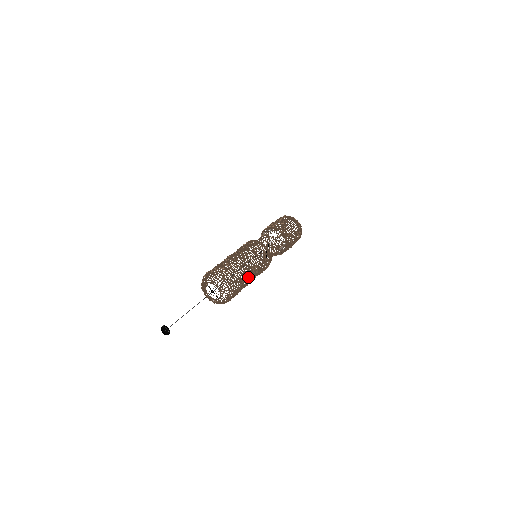
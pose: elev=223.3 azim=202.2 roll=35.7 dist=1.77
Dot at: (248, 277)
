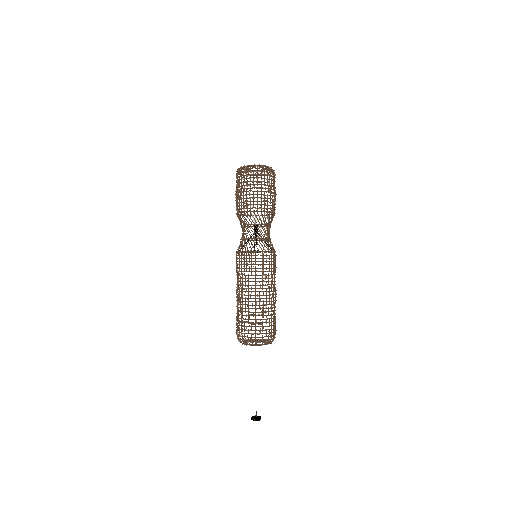
Dot at: occluded
